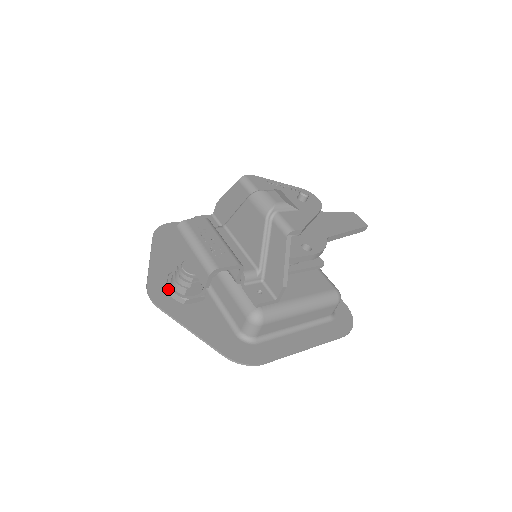
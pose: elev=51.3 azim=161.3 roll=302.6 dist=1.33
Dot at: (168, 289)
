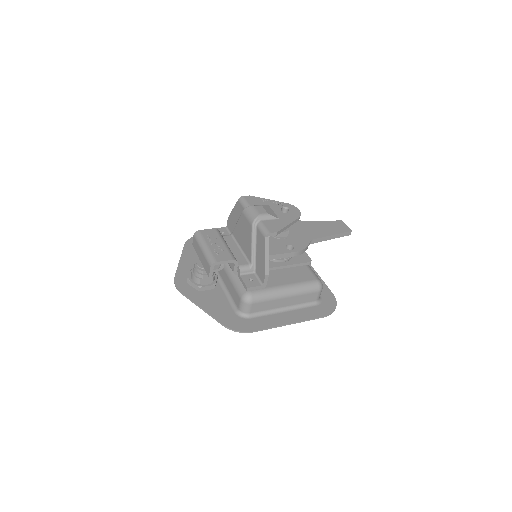
Dot at: (188, 280)
